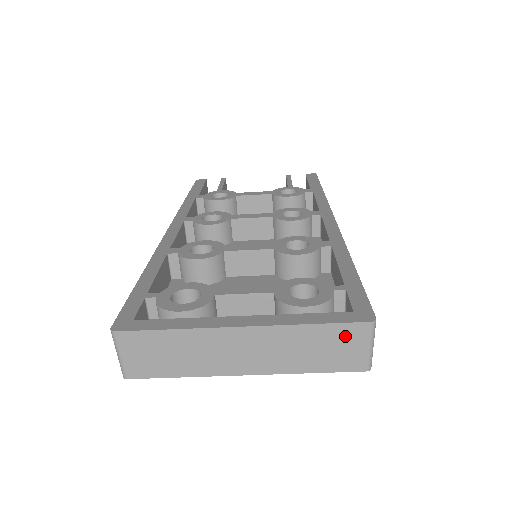
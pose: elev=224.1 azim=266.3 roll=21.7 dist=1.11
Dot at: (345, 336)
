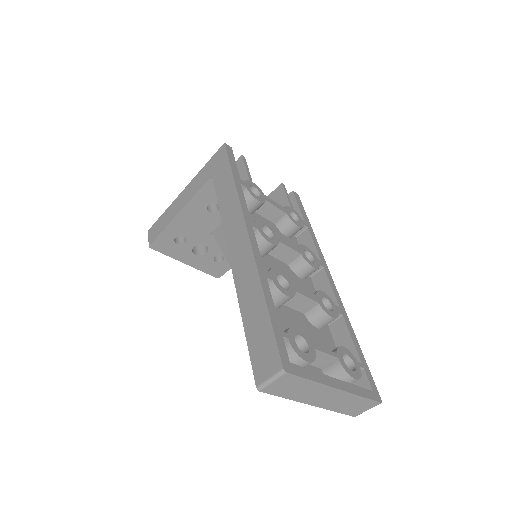
Dot at: (367, 404)
